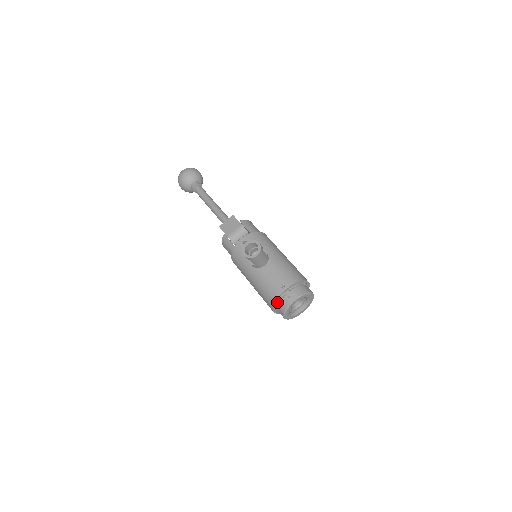
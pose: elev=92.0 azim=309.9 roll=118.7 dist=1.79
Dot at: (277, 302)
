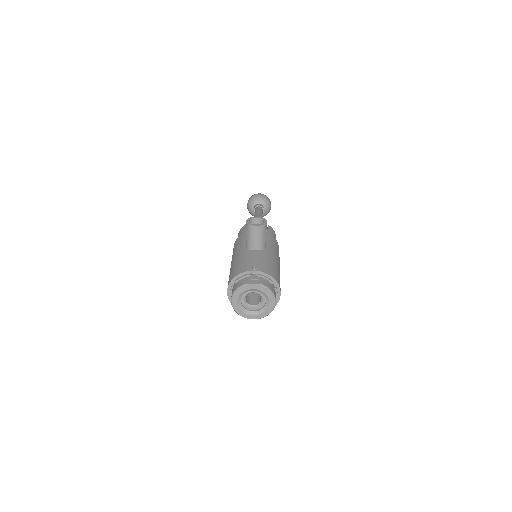
Dot at: (238, 278)
